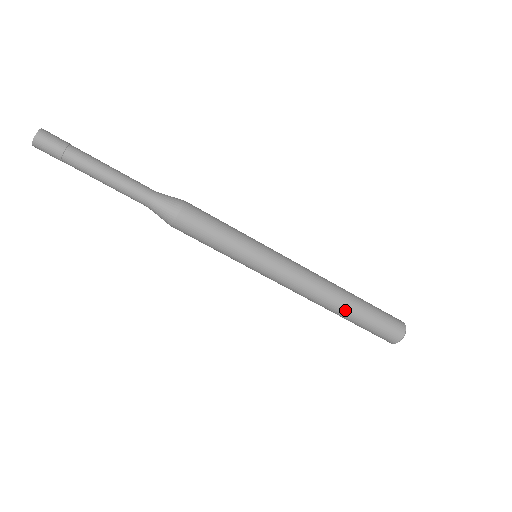
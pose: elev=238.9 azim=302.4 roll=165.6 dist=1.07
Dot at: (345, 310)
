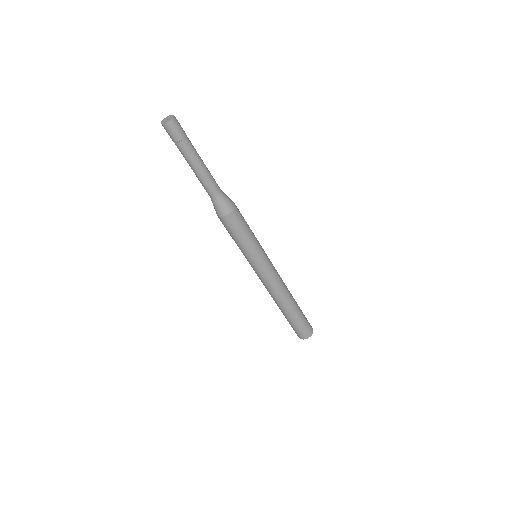
Dot at: (286, 311)
